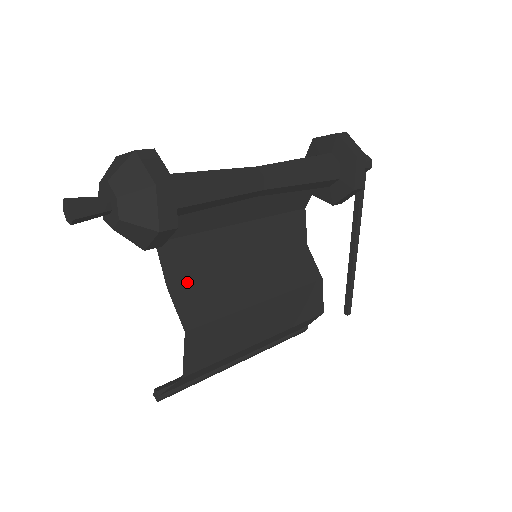
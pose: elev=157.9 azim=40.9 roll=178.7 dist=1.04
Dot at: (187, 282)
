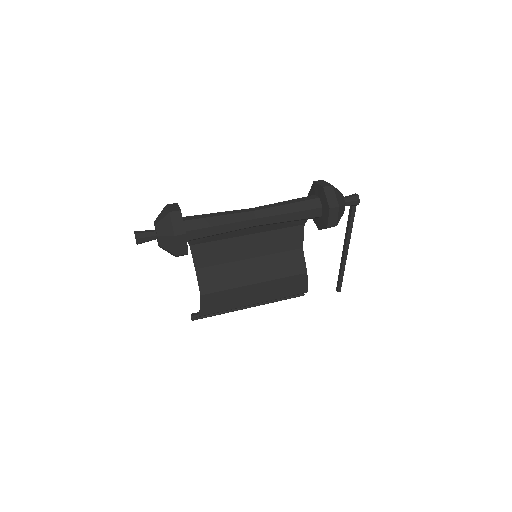
Dot at: (208, 267)
